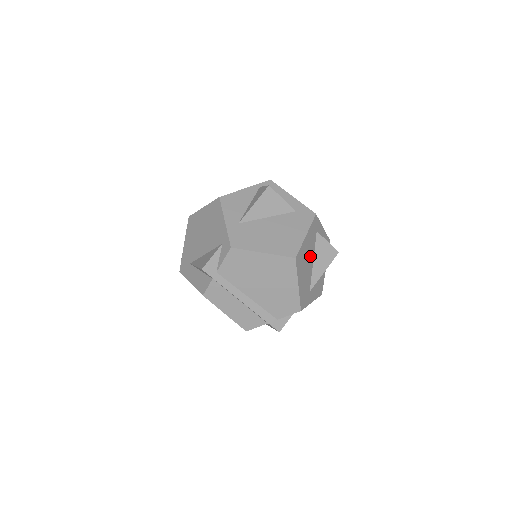
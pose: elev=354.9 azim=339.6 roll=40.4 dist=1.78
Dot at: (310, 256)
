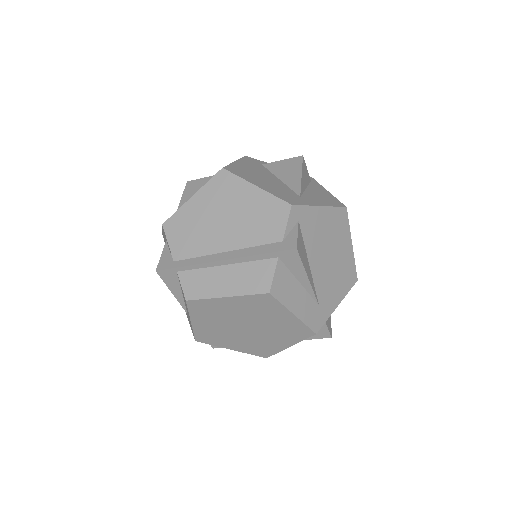
Dot at: (266, 175)
